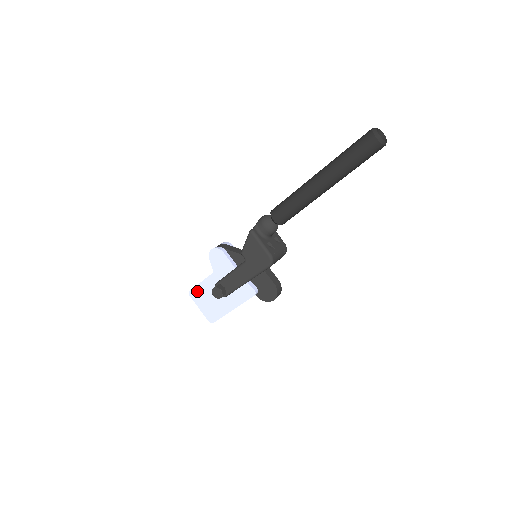
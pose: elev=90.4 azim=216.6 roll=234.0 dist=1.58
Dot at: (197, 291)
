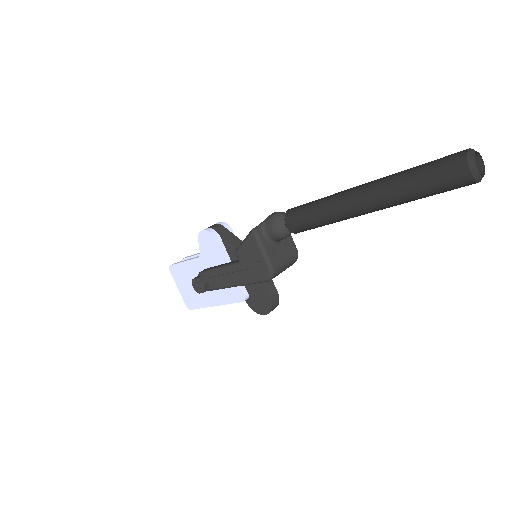
Dot at: (178, 269)
